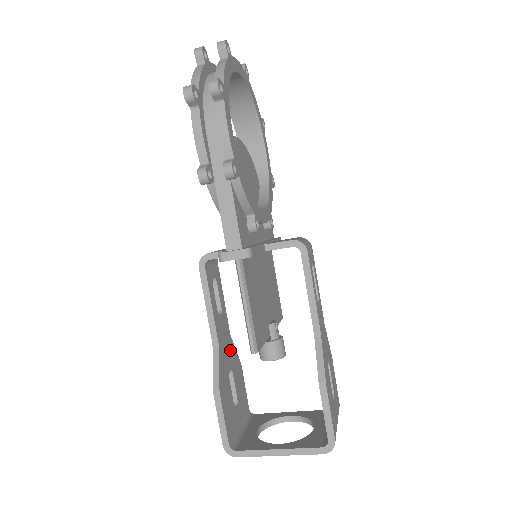
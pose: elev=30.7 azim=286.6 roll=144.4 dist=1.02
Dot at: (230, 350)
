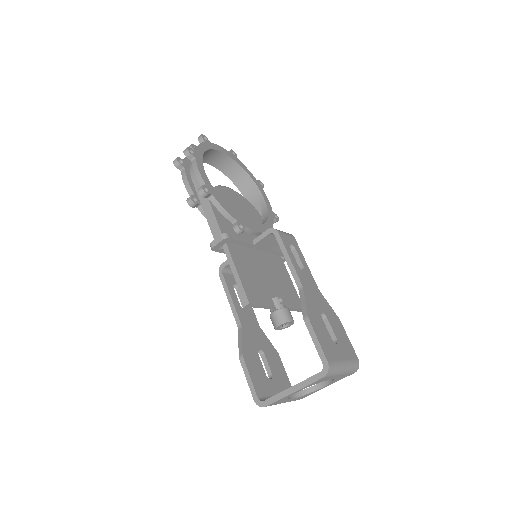
Dot at: (260, 337)
